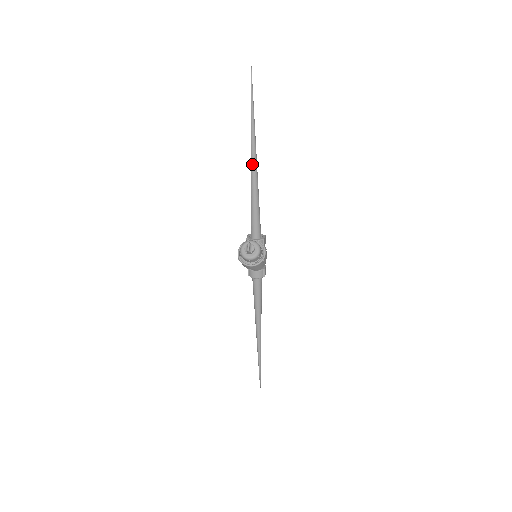
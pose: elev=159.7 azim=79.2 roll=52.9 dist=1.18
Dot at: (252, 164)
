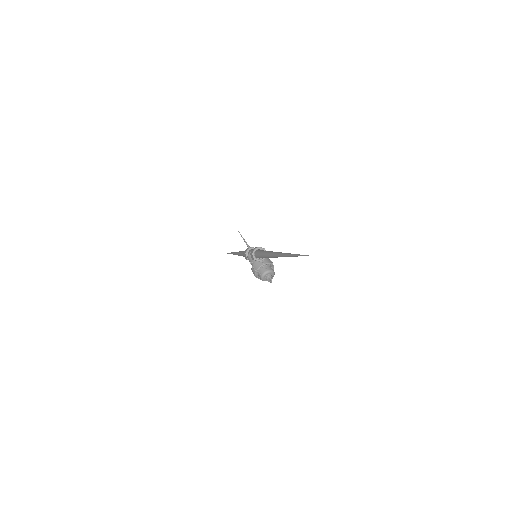
Dot at: occluded
